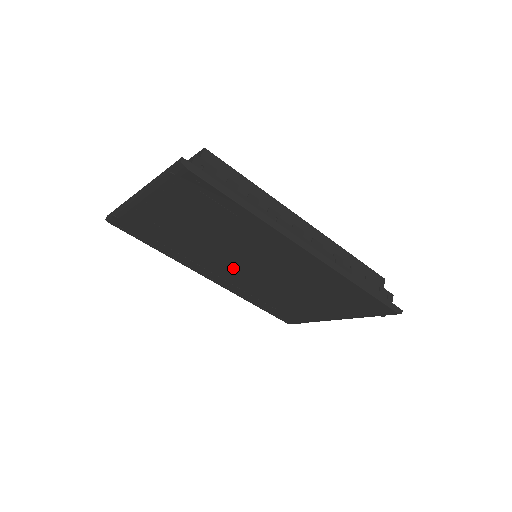
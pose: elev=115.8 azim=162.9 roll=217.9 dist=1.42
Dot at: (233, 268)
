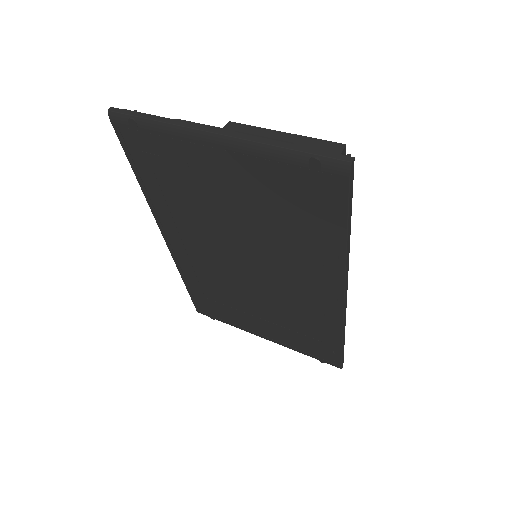
Dot at: (220, 253)
